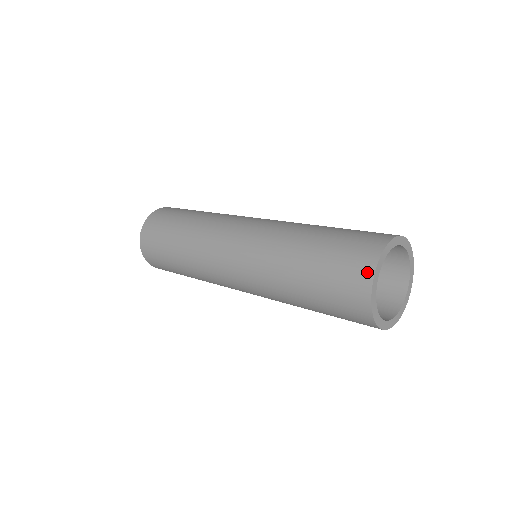
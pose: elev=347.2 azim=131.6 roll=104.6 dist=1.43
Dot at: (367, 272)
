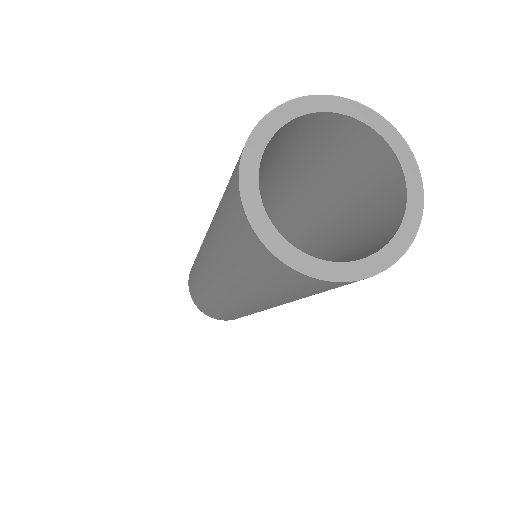
Dot at: (235, 187)
